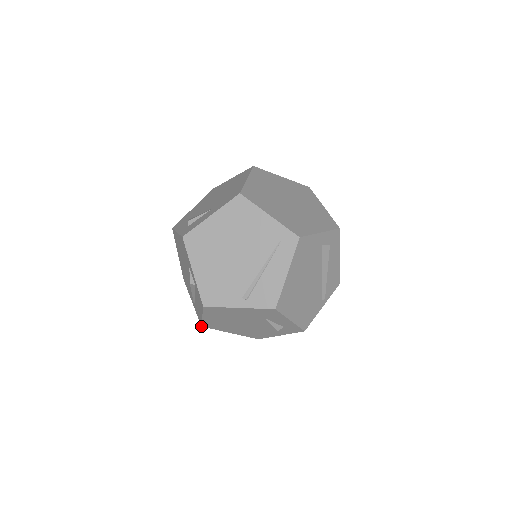
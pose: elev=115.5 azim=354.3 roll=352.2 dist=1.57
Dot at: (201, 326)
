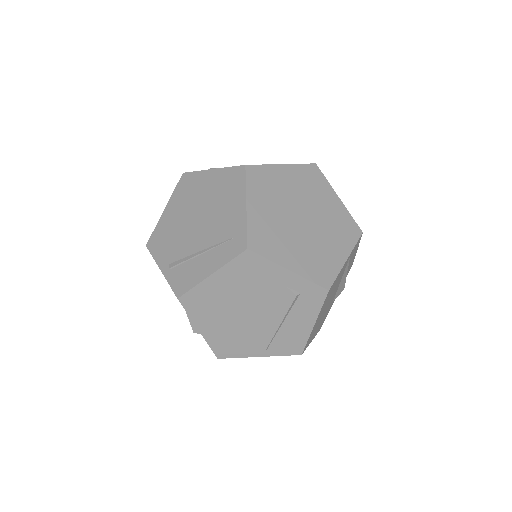
Dot at: occluded
